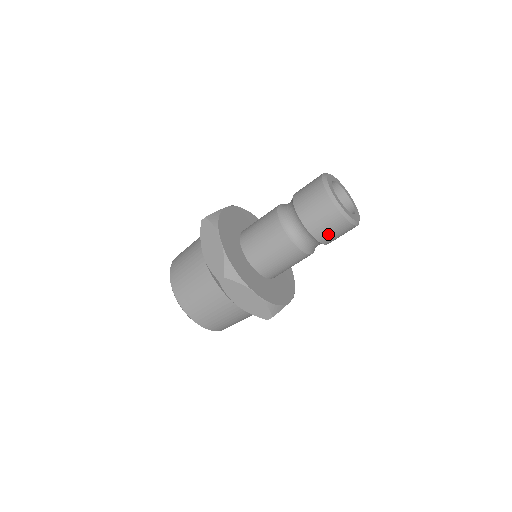
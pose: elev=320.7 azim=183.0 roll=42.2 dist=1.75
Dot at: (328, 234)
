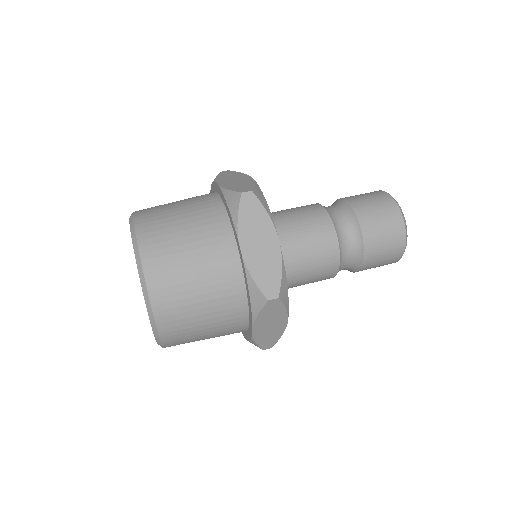
Dot at: (377, 235)
